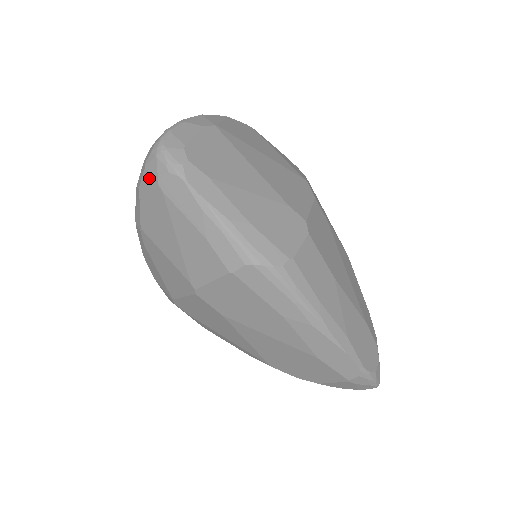
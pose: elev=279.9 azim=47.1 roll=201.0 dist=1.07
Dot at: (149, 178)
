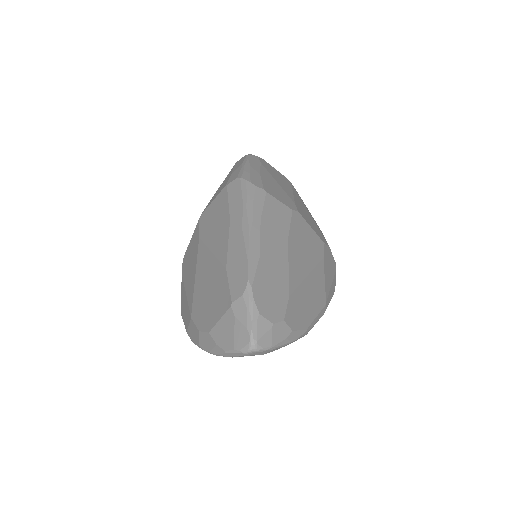
Dot at: occluded
